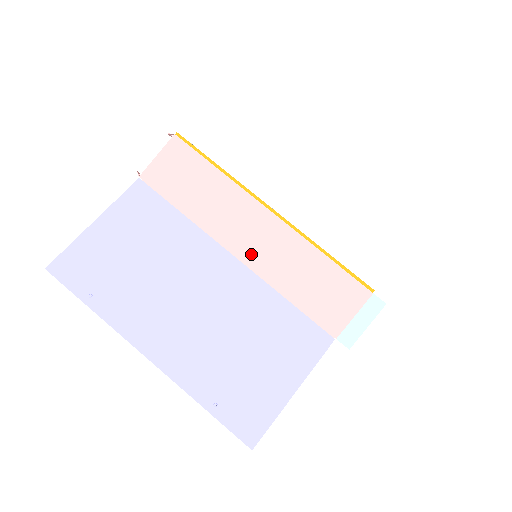
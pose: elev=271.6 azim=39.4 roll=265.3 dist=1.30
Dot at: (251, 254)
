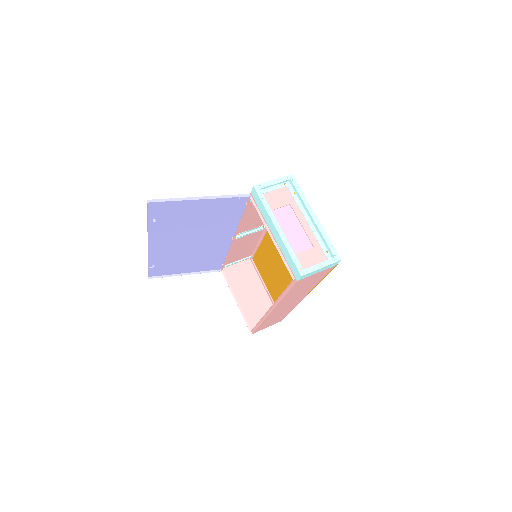
Dot at: (242, 231)
